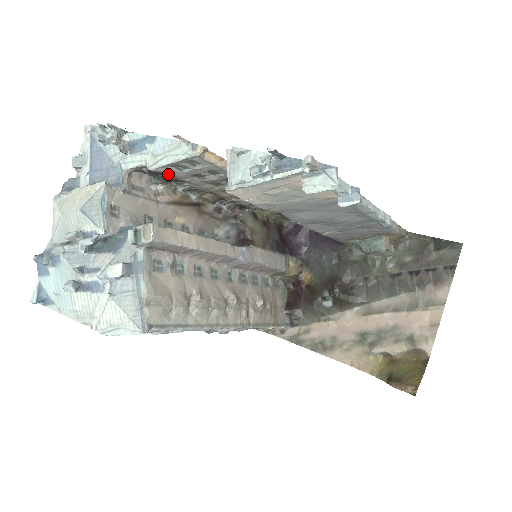
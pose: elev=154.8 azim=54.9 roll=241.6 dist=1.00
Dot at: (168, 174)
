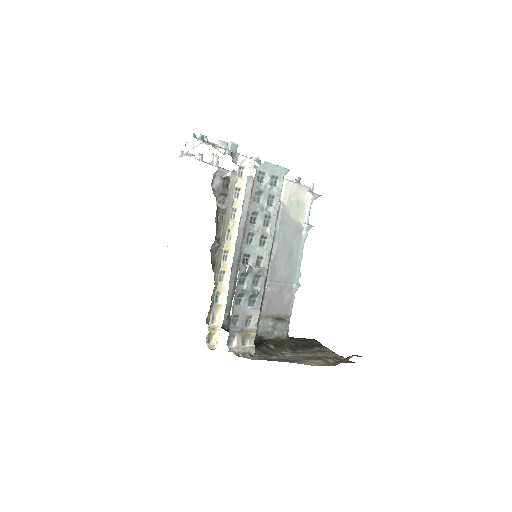
Dot at: (230, 186)
